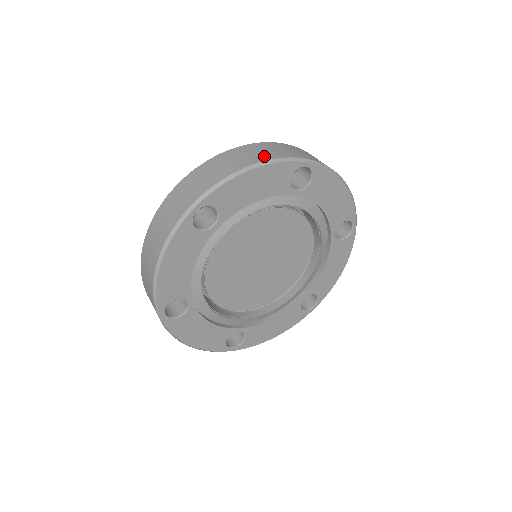
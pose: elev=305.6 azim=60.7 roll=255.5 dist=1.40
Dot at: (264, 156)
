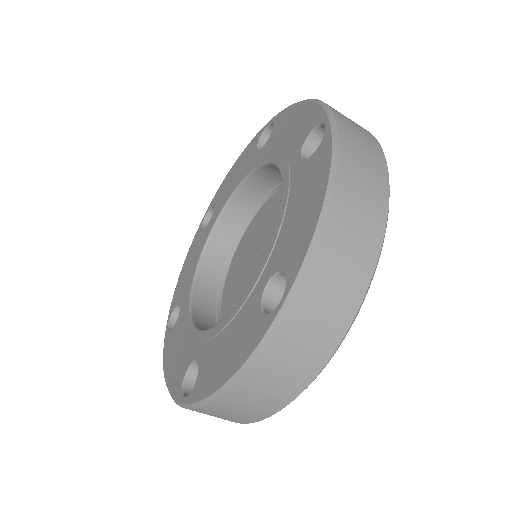
Dot at: (379, 191)
